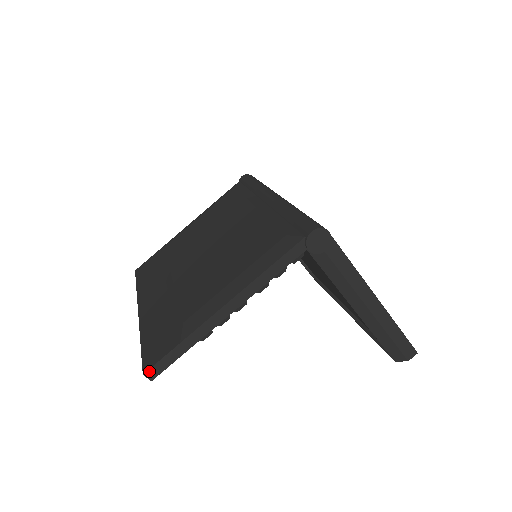
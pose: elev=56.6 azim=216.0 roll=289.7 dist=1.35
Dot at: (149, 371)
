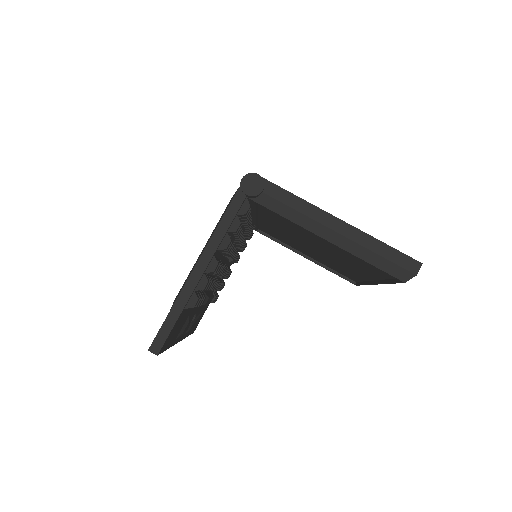
Dot at: (152, 346)
